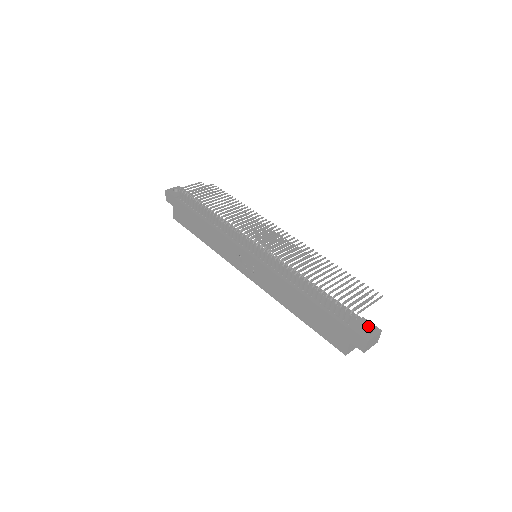
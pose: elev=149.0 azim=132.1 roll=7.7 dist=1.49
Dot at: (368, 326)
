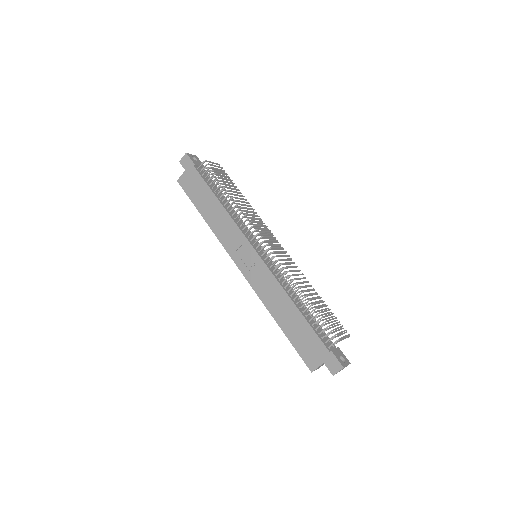
Dot at: (342, 356)
